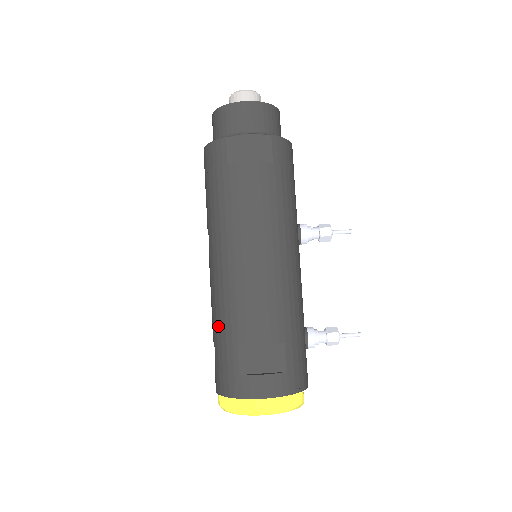
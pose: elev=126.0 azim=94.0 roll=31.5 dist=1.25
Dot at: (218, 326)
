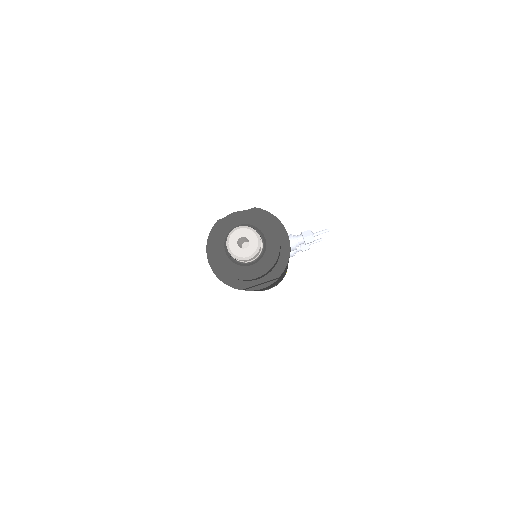
Dot at: occluded
